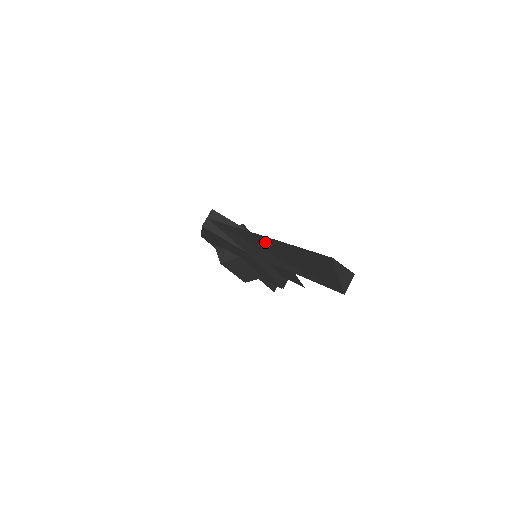
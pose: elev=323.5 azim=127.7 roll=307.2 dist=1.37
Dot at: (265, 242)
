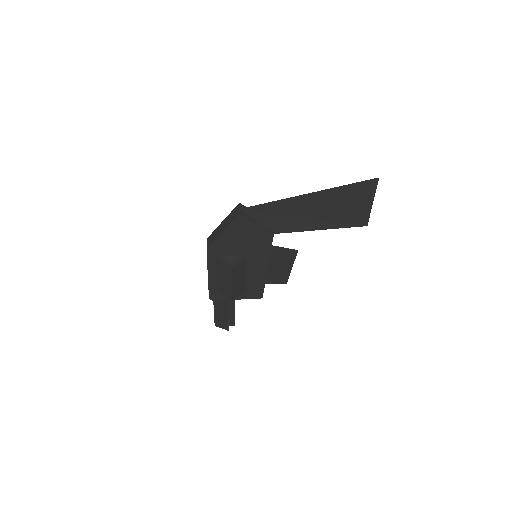
Dot at: (308, 202)
